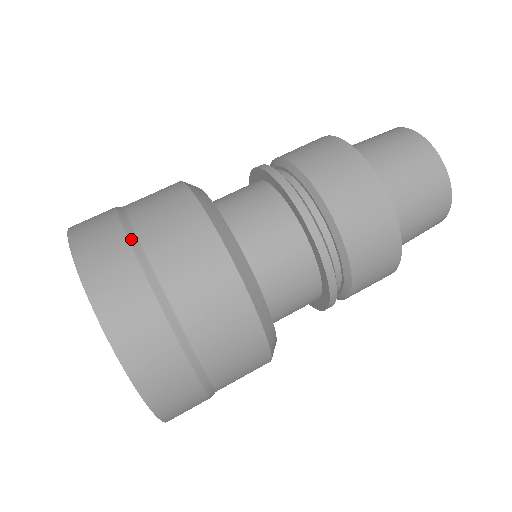
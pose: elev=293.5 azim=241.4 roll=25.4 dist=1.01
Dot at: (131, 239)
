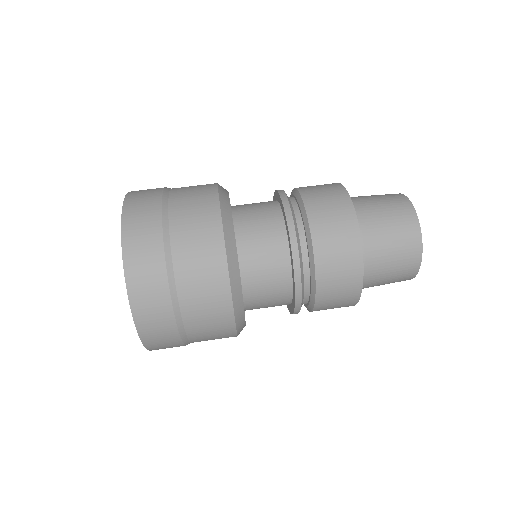
Dot at: (166, 252)
